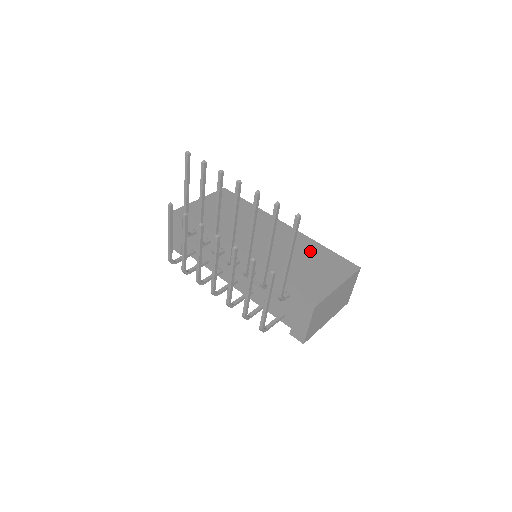
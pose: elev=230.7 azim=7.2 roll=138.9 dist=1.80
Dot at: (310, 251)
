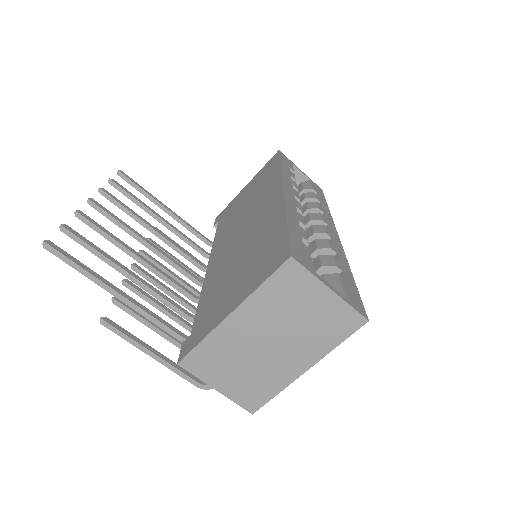
Dot at: (262, 237)
